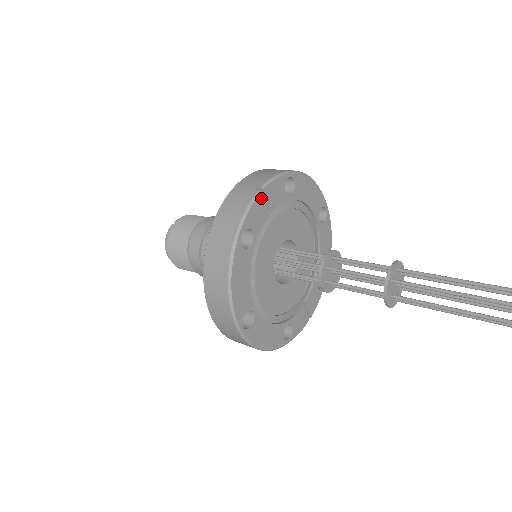
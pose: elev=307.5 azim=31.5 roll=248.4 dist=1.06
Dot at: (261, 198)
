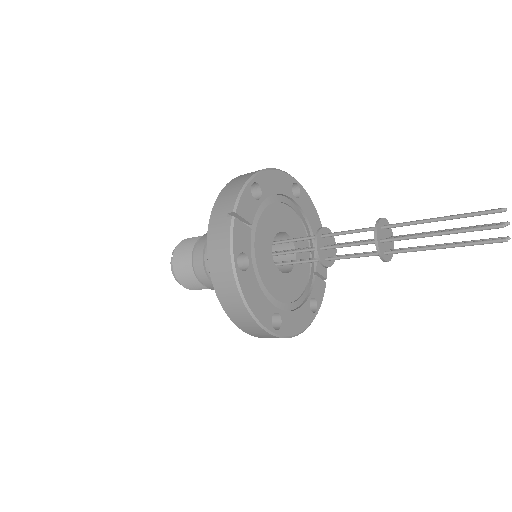
Dot at: (237, 221)
